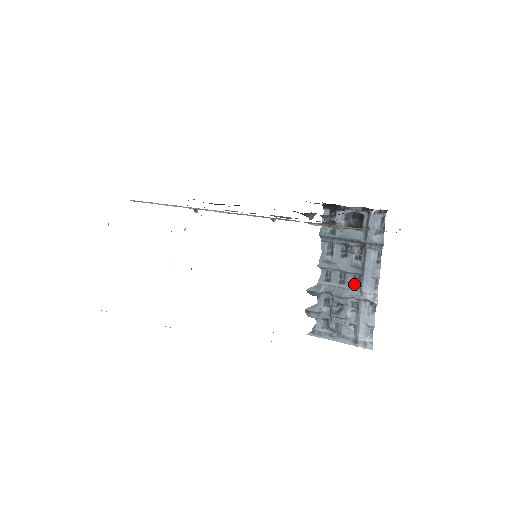
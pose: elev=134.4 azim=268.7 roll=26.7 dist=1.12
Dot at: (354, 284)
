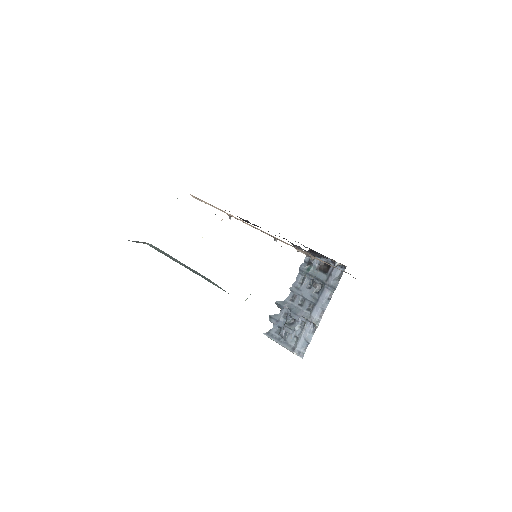
Dot at: (308, 309)
